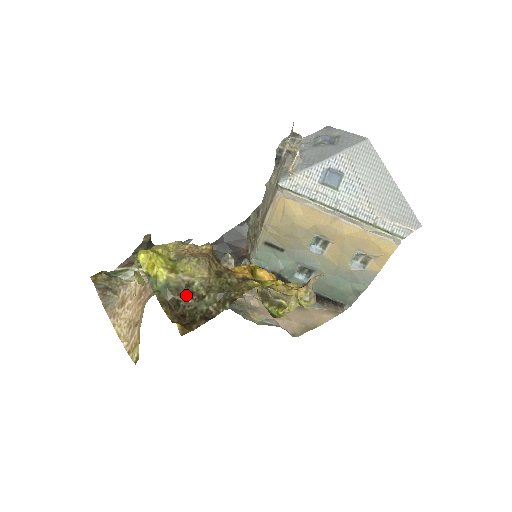
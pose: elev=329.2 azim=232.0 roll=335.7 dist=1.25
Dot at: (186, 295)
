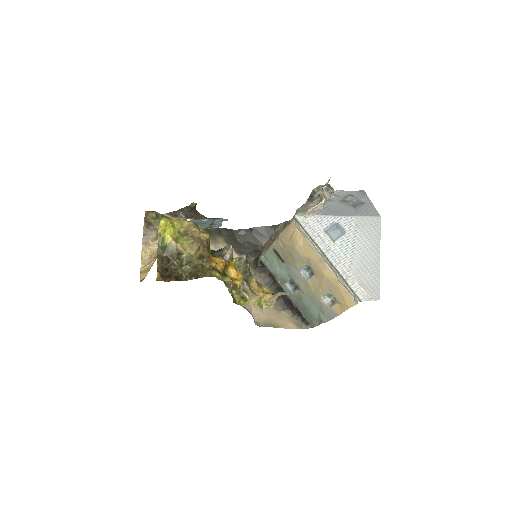
Dot at: (176, 259)
